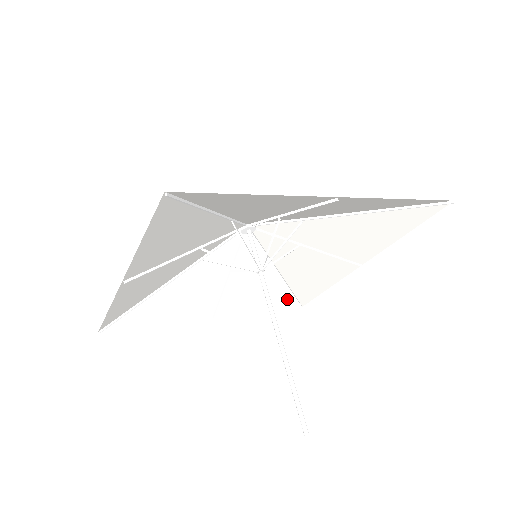
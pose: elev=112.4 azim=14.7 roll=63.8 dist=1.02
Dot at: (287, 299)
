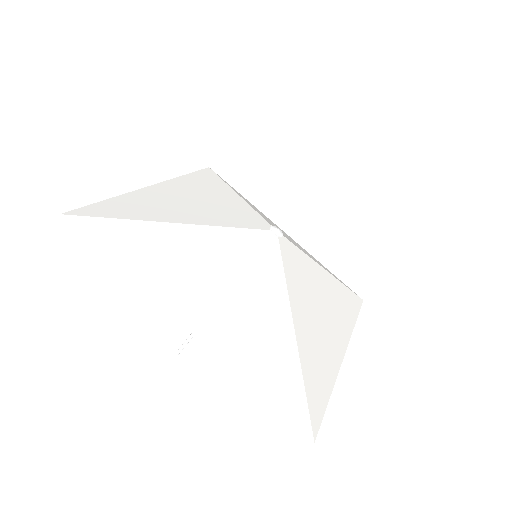
Dot at: occluded
